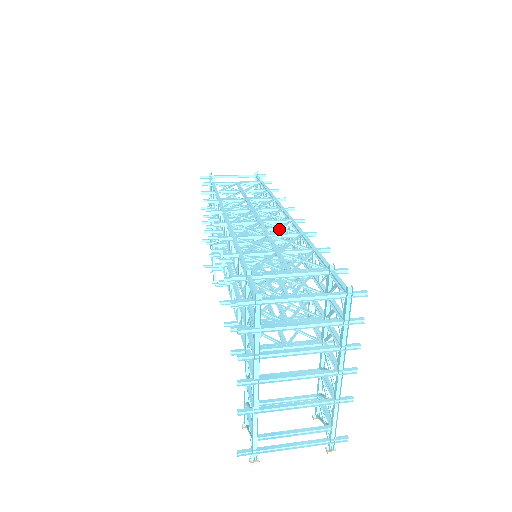
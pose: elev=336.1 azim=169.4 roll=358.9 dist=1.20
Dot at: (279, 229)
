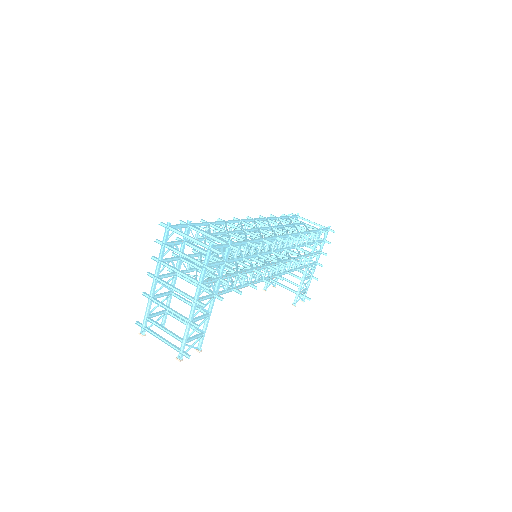
Dot at: (258, 234)
